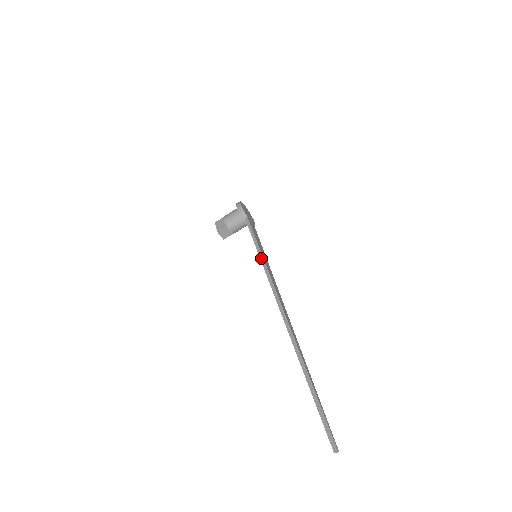
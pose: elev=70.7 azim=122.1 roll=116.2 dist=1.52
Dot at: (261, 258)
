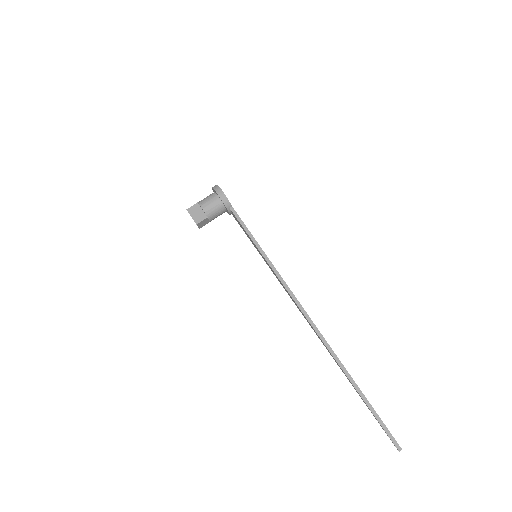
Dot at: (269, 262)
